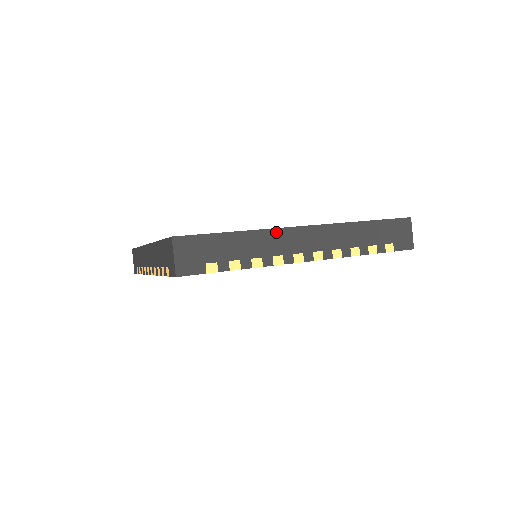
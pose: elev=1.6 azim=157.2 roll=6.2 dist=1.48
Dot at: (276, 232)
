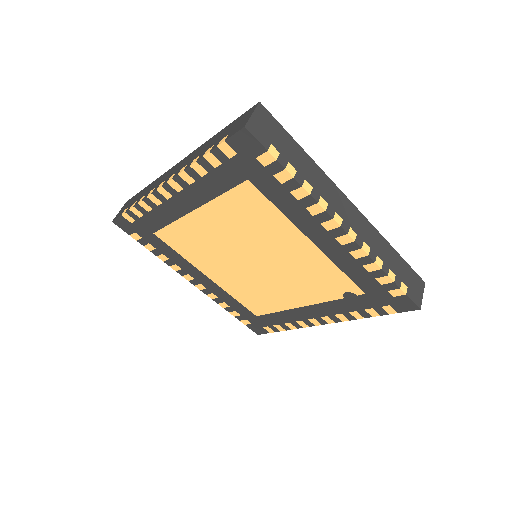
Dot at: (331, 184)
